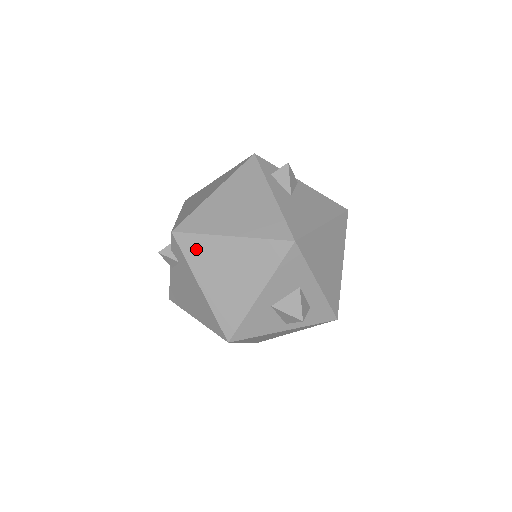
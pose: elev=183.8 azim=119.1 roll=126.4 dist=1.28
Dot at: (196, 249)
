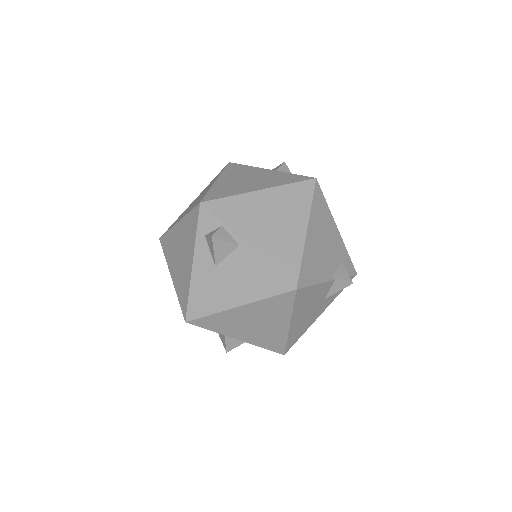
Dot at: occluded
